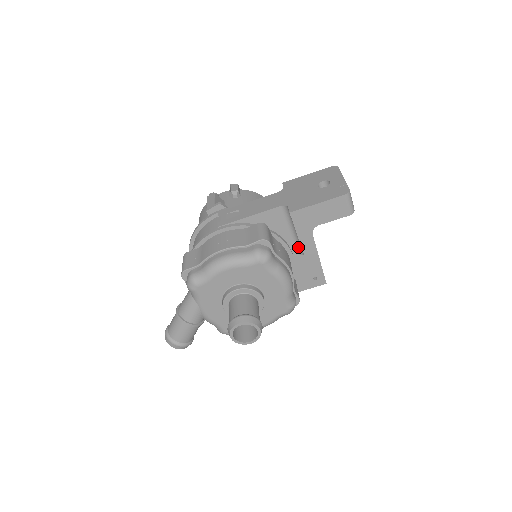
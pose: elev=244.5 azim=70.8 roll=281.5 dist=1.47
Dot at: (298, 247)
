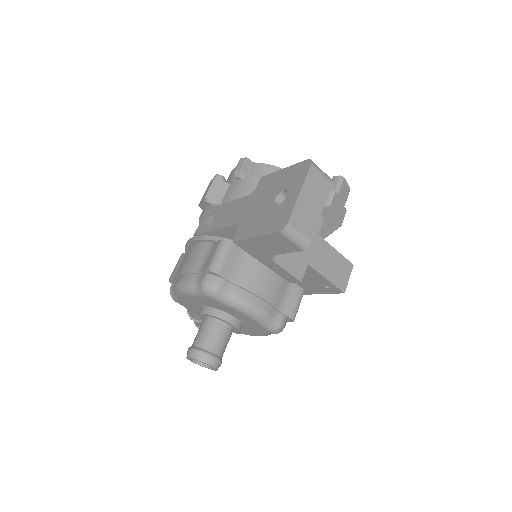
Dot at: occluded
